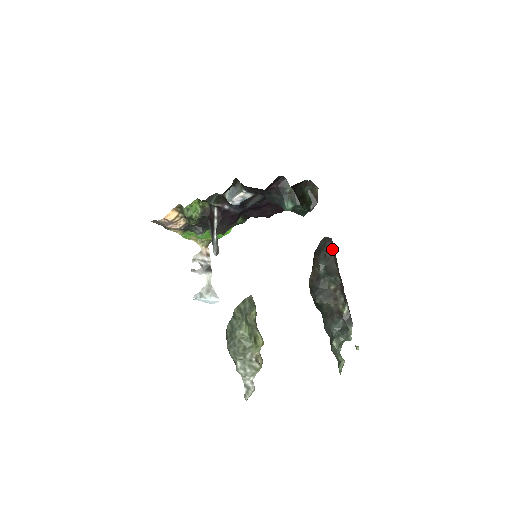
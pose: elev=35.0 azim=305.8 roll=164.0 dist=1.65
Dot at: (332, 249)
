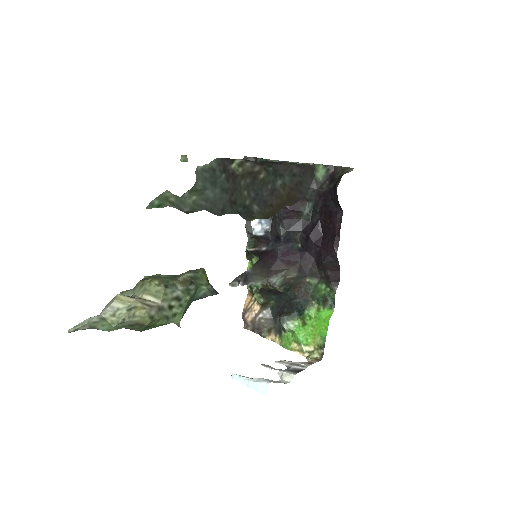
Dot at: occluded
